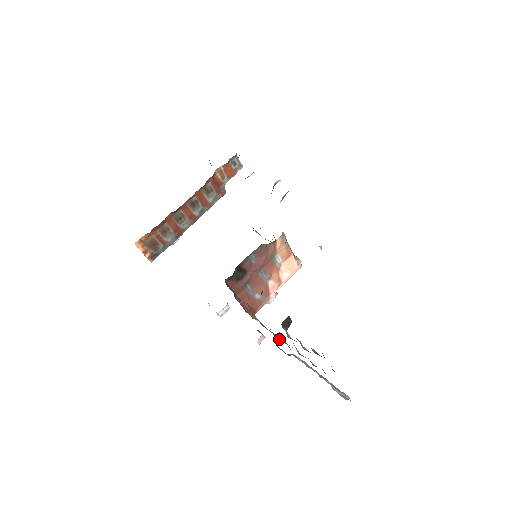
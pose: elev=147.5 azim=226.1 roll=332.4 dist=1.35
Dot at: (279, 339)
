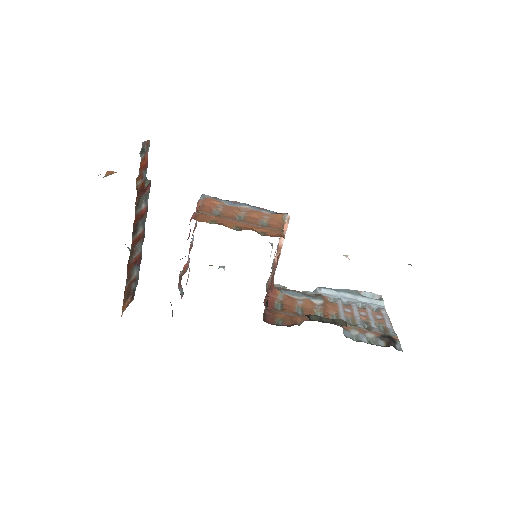
Dot at: (314, 302)
